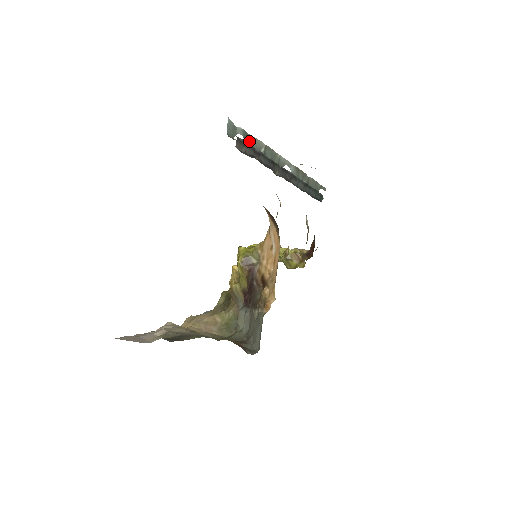
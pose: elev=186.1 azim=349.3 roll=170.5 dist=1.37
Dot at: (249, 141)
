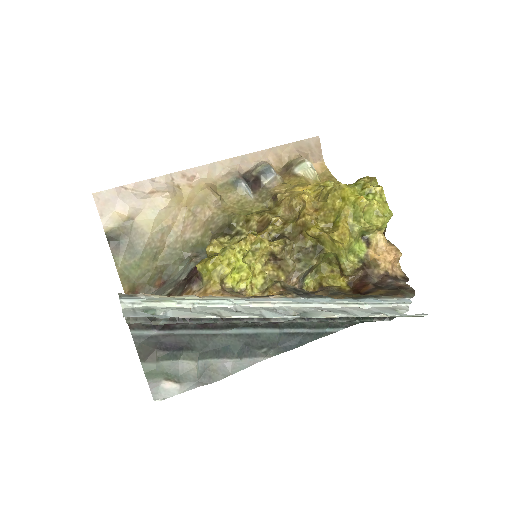
Dot at: (180, 314)
